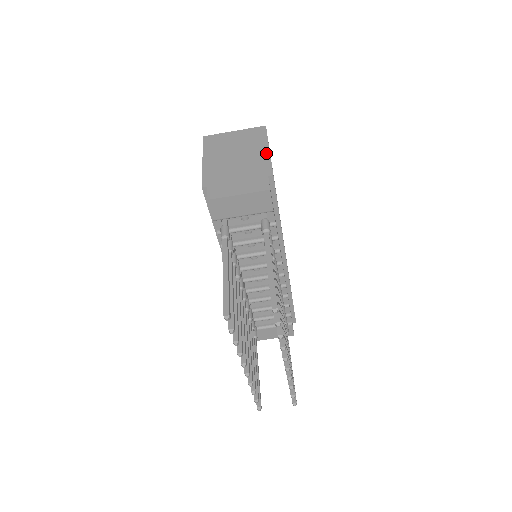
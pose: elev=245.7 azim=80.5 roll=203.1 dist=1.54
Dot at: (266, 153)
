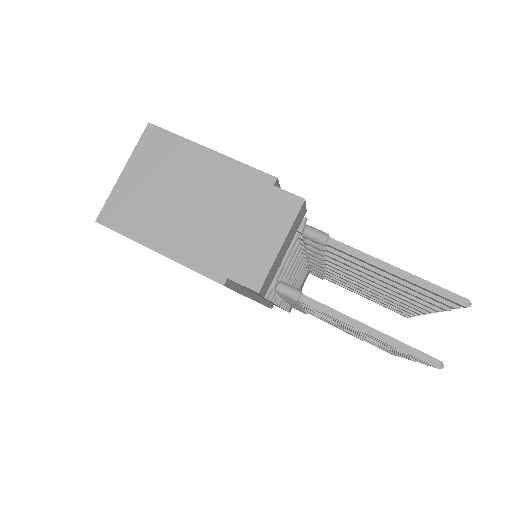
Dot at: (217, 159)
